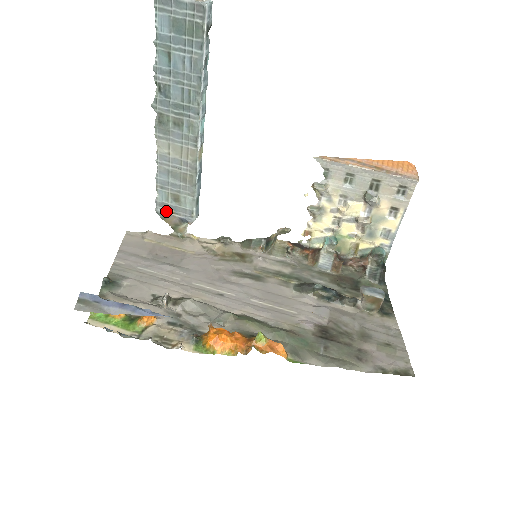
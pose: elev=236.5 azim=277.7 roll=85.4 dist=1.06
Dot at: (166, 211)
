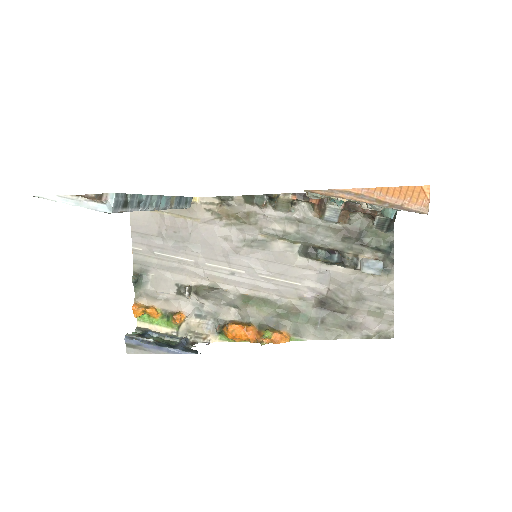
Dot at: occluded
